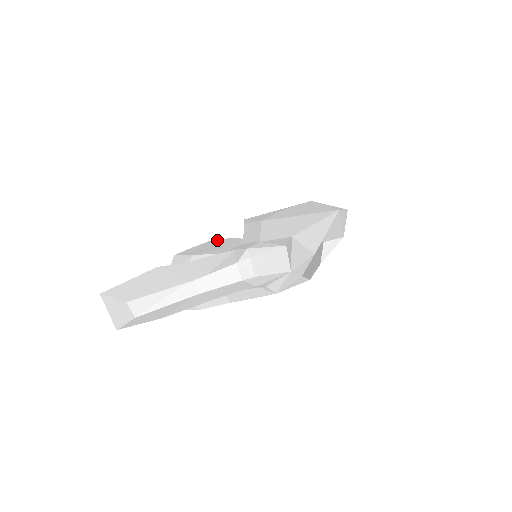
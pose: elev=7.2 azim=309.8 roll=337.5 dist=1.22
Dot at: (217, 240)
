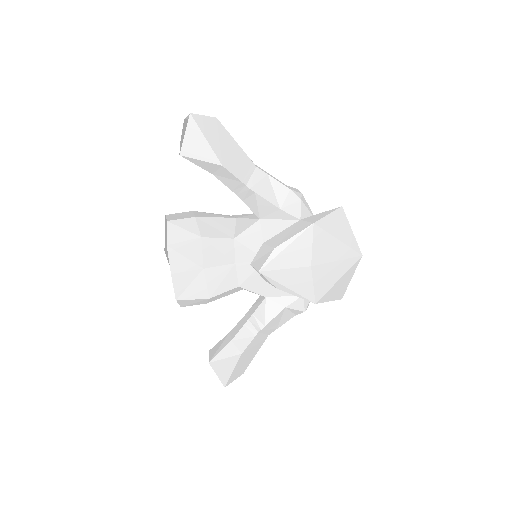
Dot at: (181, 247)
